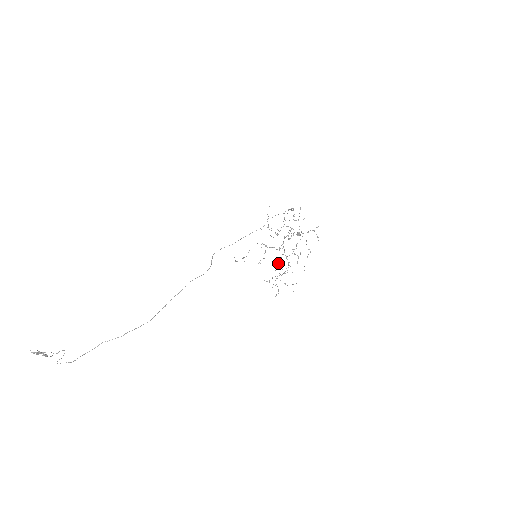
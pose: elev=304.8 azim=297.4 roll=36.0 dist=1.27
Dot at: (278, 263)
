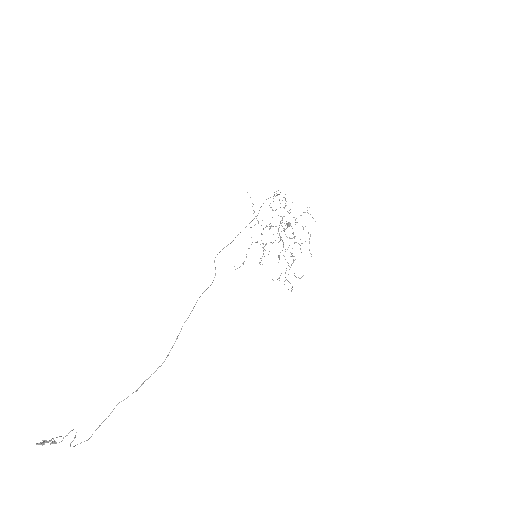
Dot at: occluded
